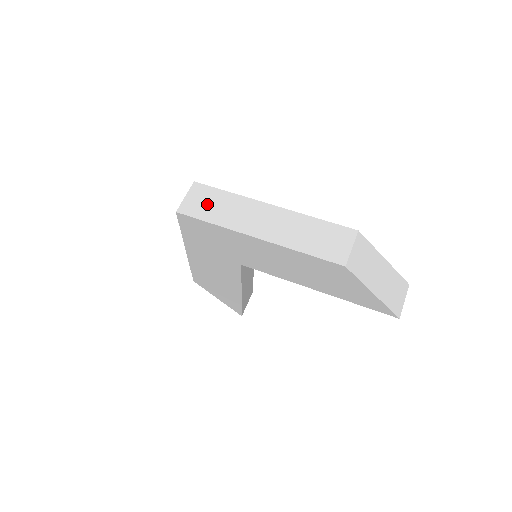
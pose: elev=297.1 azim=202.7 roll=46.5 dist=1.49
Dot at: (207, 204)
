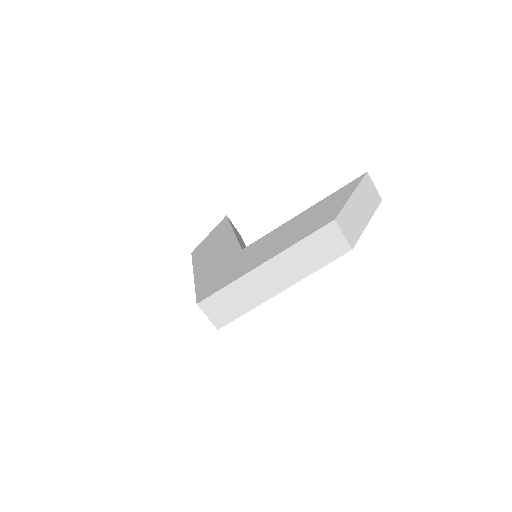
Dot at: (227, 307)
